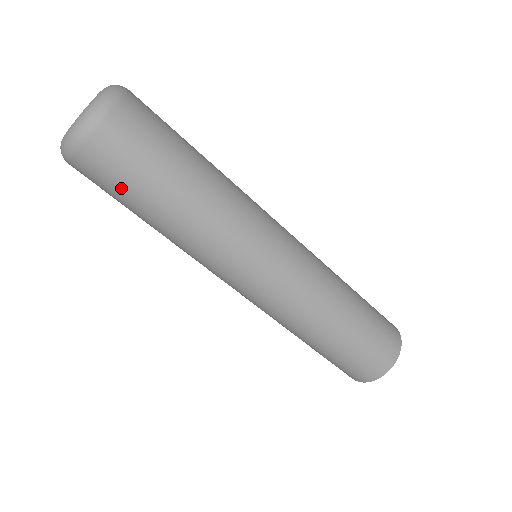
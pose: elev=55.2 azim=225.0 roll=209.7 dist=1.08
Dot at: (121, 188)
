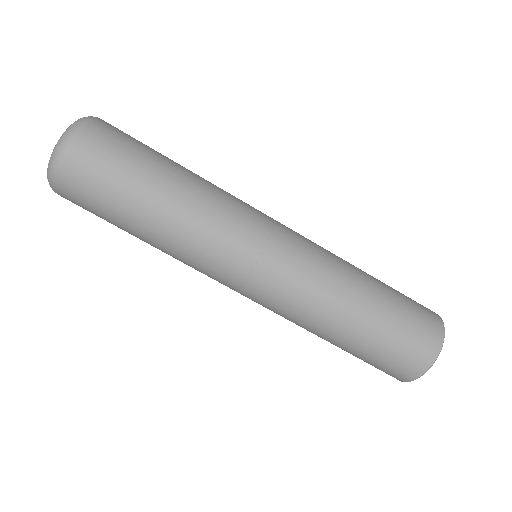
Dot at: (106, 193)
